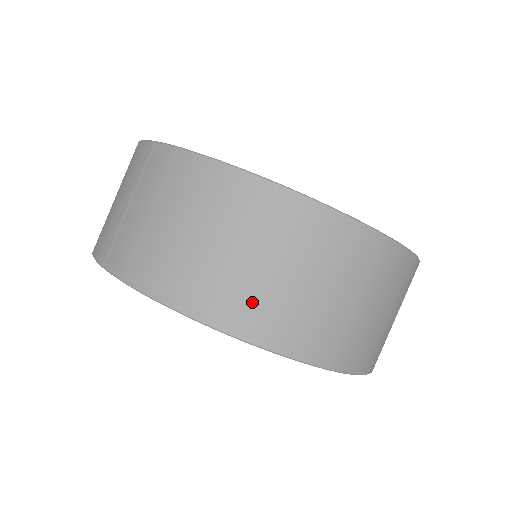
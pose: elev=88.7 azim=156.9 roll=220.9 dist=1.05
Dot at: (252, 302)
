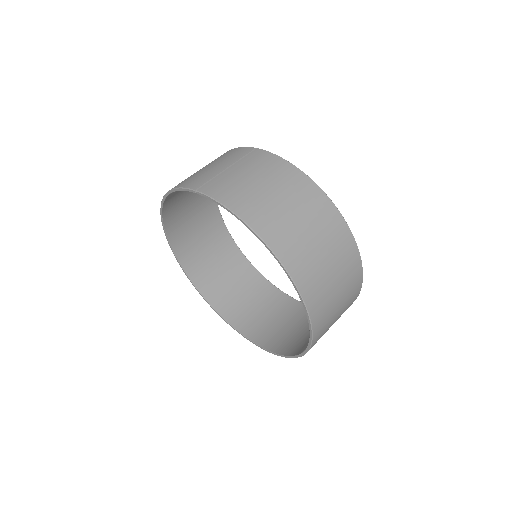
Dot at: (290, 240)
